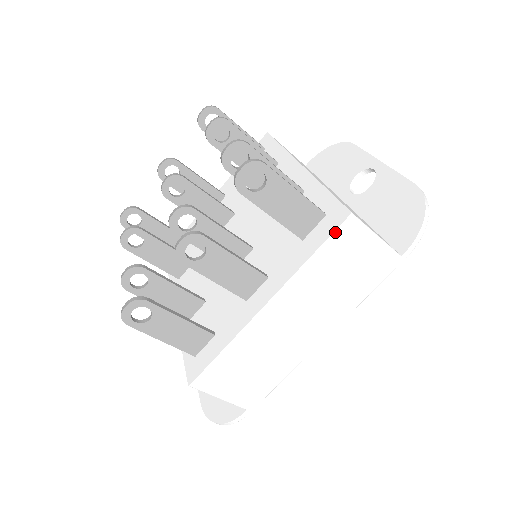
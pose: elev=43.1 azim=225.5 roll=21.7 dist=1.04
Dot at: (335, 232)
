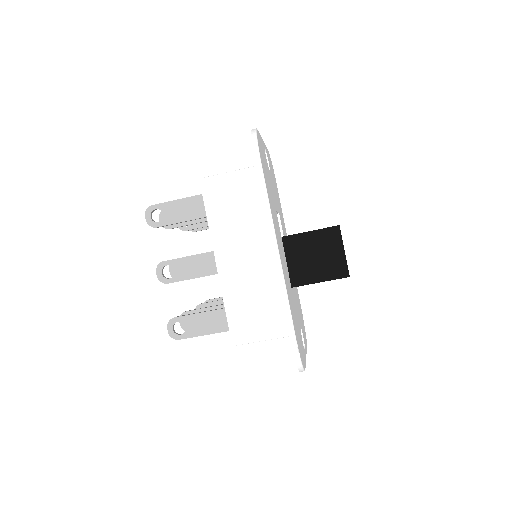
Dot at: (203, 194)
